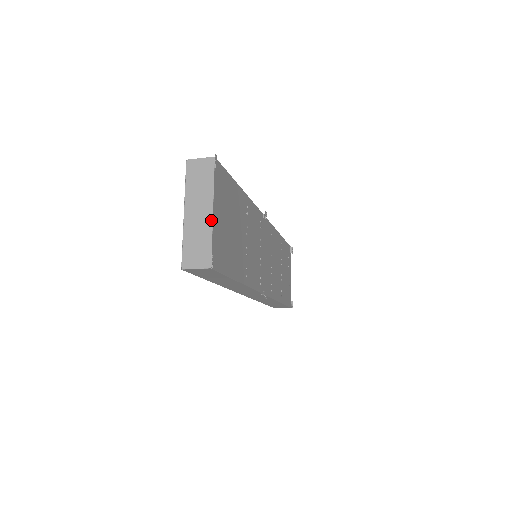
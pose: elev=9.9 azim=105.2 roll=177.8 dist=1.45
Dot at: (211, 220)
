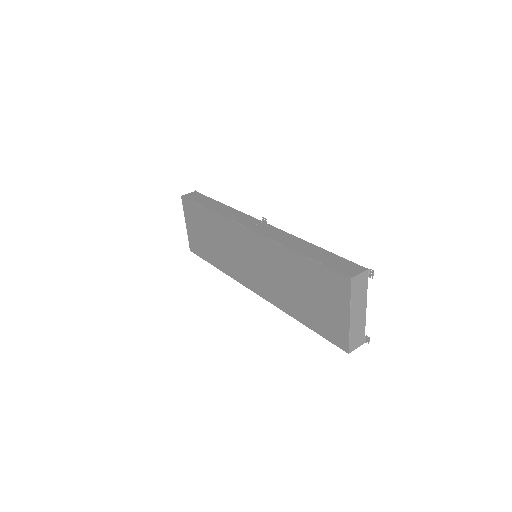
Dot at: (365, 315)
